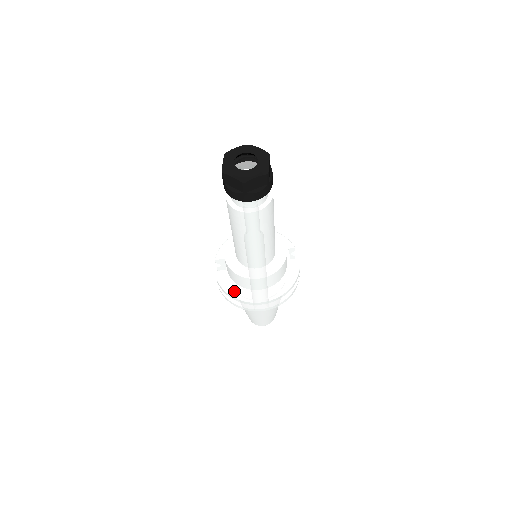
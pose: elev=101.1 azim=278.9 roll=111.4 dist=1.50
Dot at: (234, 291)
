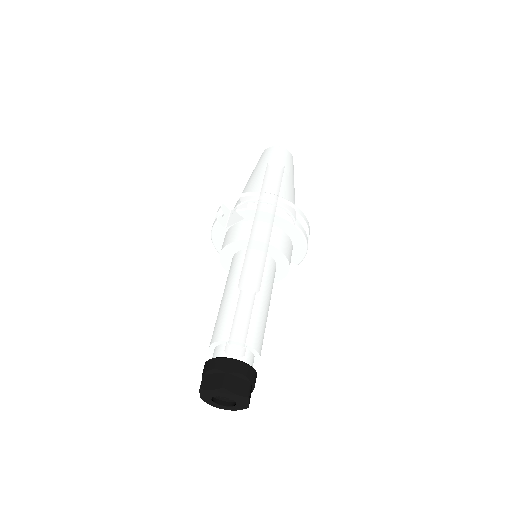
Dot at: (216, 238)
